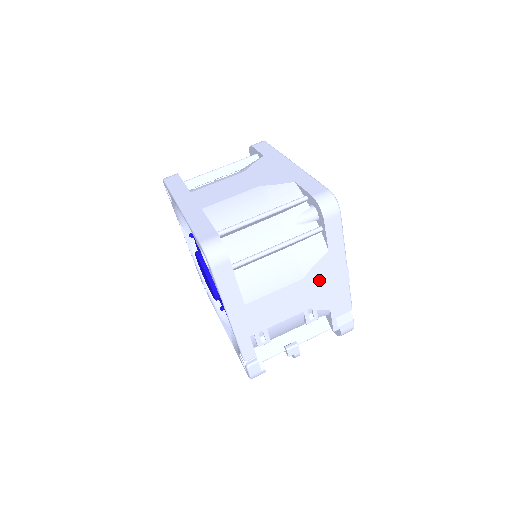
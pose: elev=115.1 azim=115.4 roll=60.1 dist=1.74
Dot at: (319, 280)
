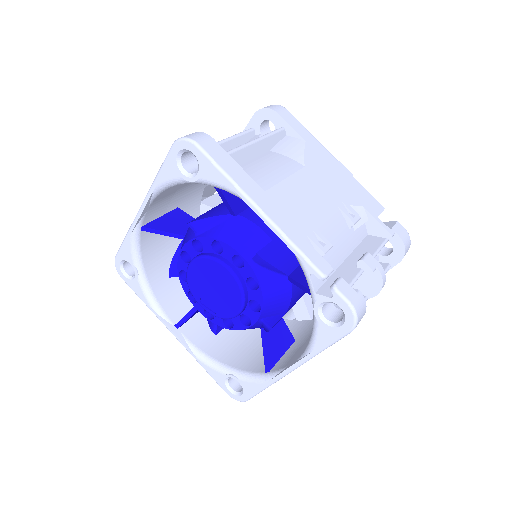
Dot at: (322, 171)
